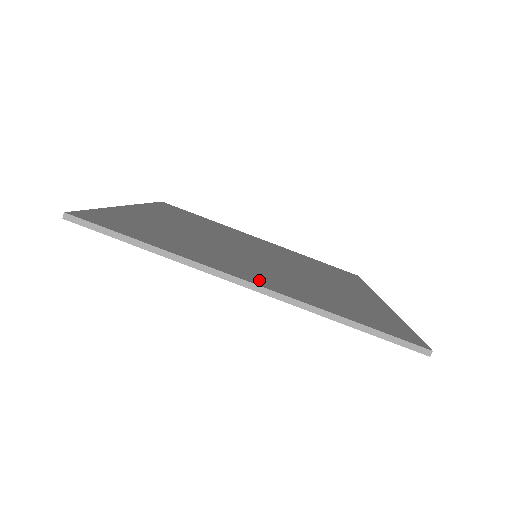
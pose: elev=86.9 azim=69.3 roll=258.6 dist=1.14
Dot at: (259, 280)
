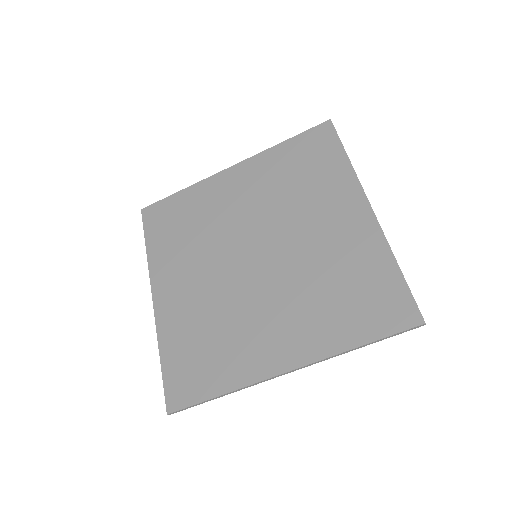
Dot at: (288, 354)
